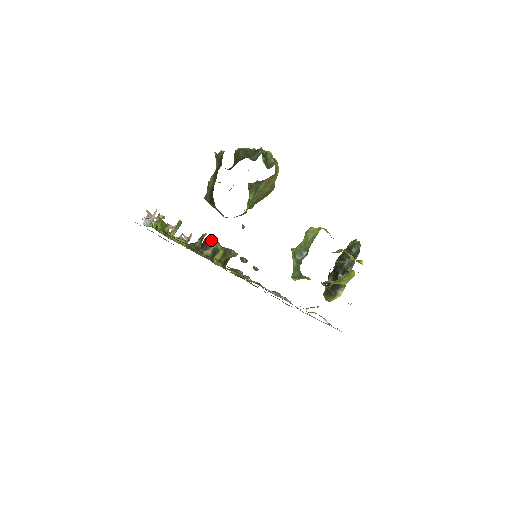
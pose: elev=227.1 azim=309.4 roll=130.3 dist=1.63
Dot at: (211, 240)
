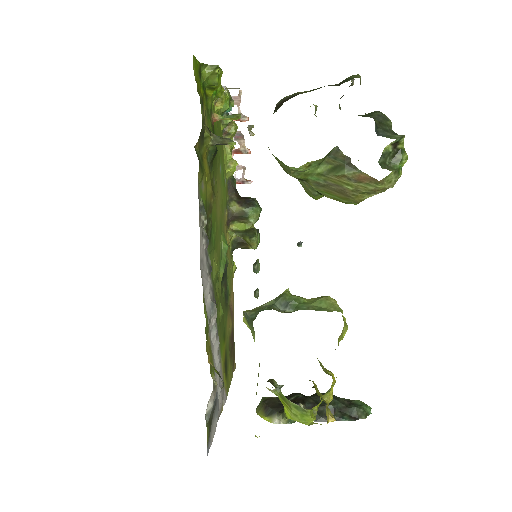
Dot at: (255, 204)
